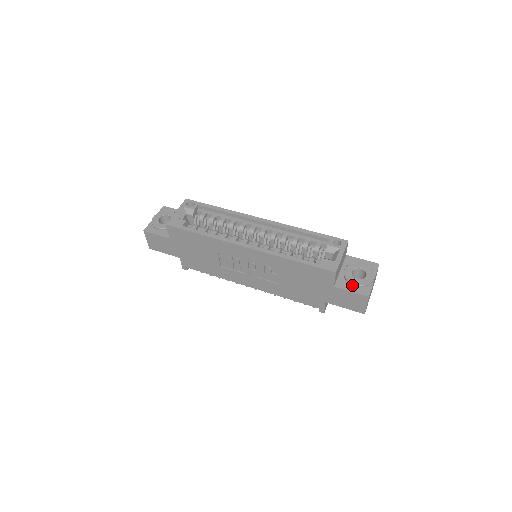
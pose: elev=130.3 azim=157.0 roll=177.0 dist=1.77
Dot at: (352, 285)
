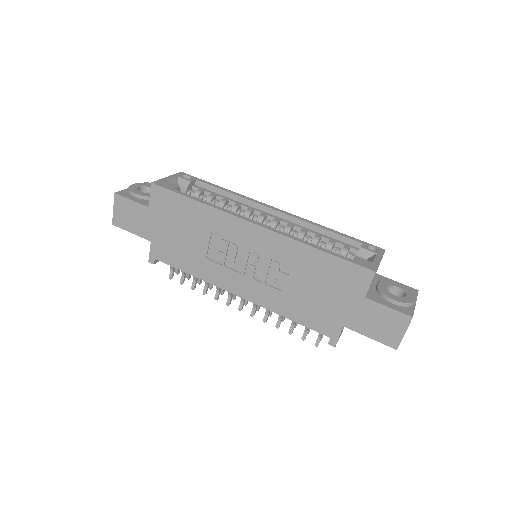
Dot at: (389, 301)
